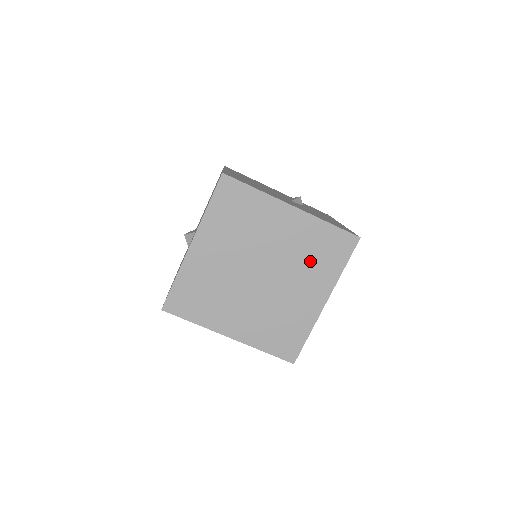
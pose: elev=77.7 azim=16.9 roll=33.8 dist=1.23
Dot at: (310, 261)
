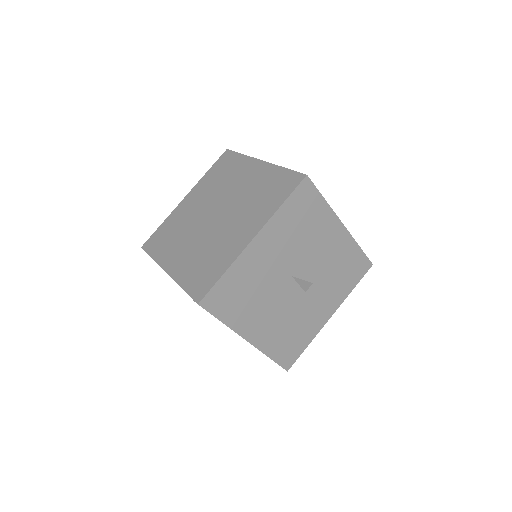
Dot at: (256, 201)
